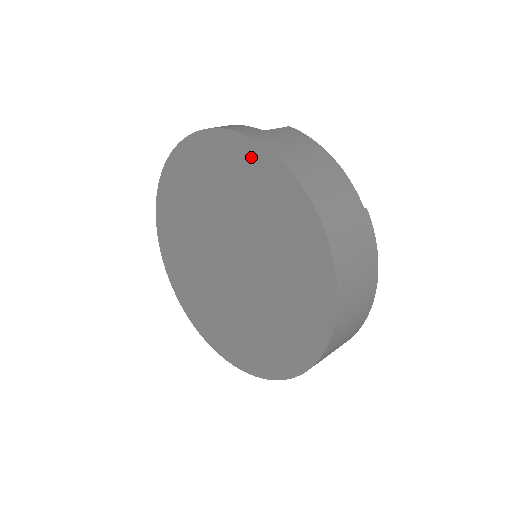
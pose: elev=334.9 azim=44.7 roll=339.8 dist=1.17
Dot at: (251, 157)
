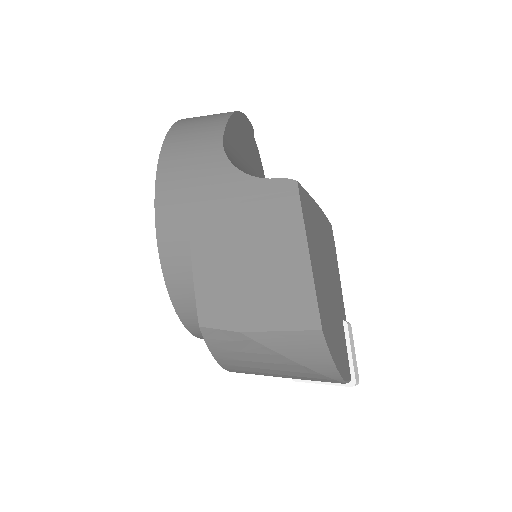
Dot at: occluded
